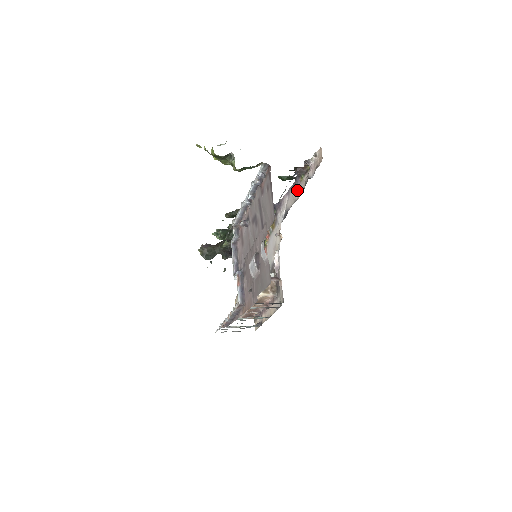
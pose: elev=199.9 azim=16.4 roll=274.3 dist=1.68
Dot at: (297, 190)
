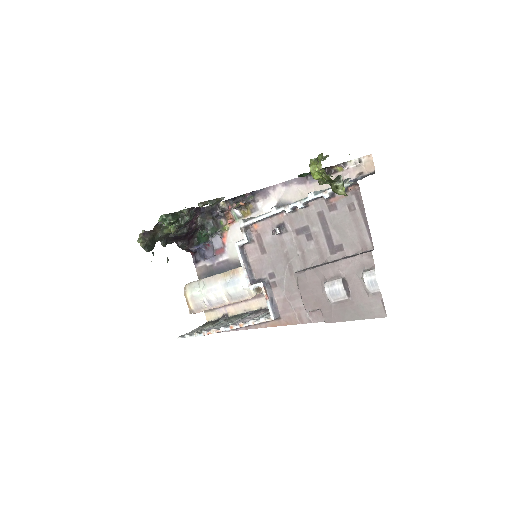
Dot at: (312, 187)
